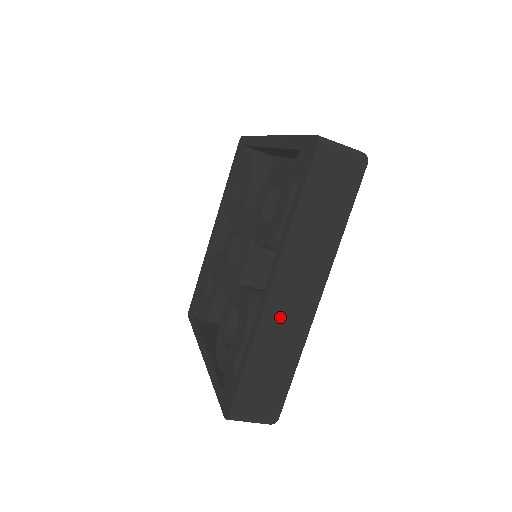
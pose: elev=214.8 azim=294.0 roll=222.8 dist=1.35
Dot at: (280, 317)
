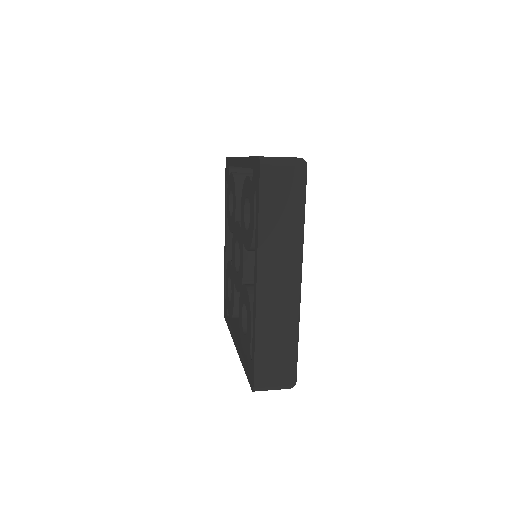
Dot at: (271, 303)
